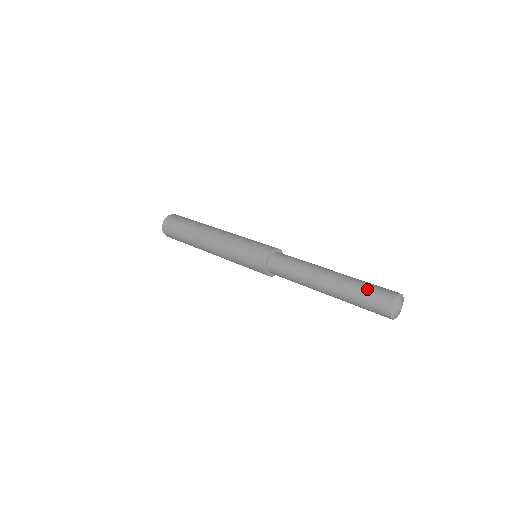
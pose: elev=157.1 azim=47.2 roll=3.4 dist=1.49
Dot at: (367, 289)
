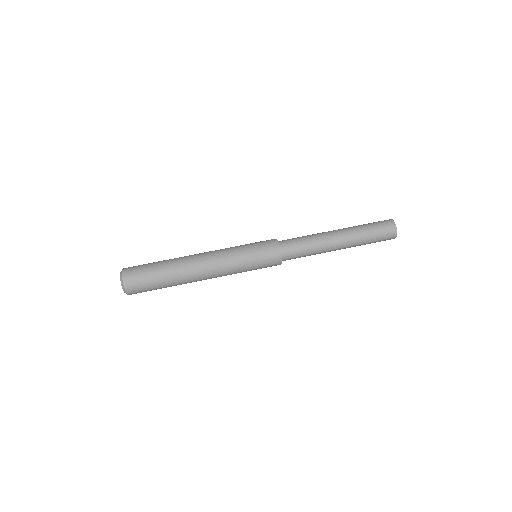
Dot at: (375, 238)
